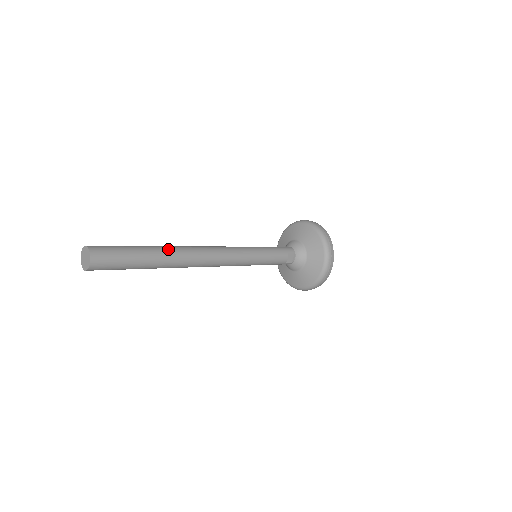
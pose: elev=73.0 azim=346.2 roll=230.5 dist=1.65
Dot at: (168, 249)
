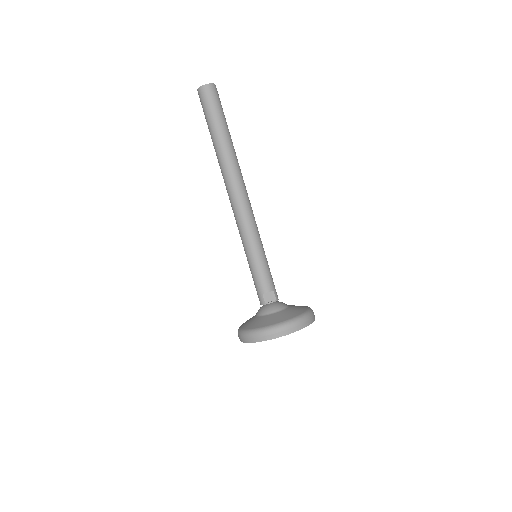
Dot at: occluded
